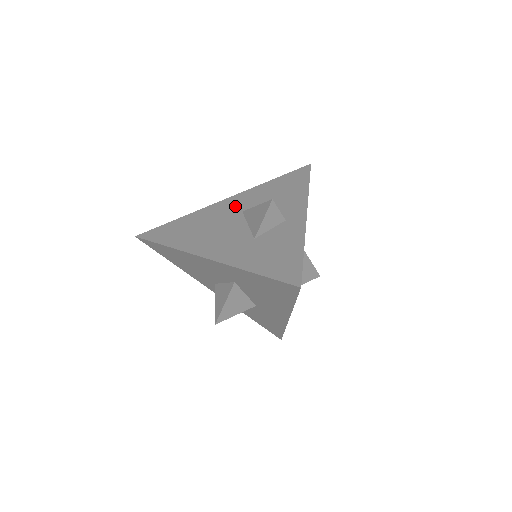
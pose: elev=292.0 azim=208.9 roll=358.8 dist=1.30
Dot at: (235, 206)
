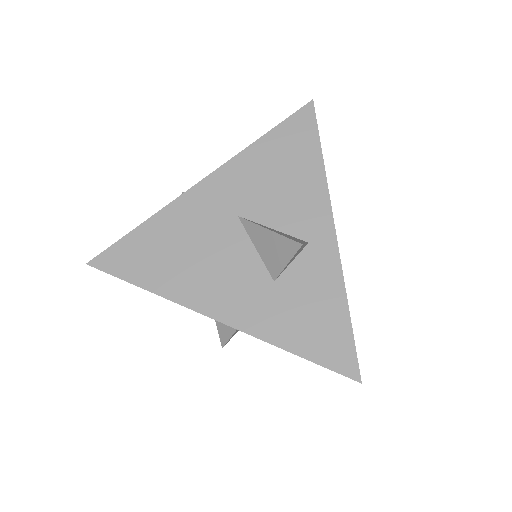
Dot at: (222, 201)
